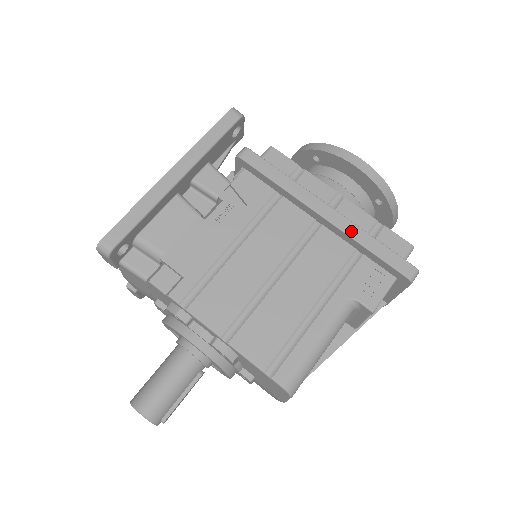
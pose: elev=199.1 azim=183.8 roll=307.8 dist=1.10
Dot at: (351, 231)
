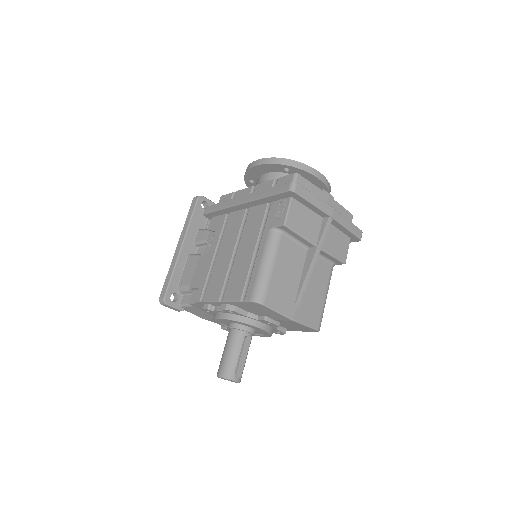
Dot at: (256, 197)
